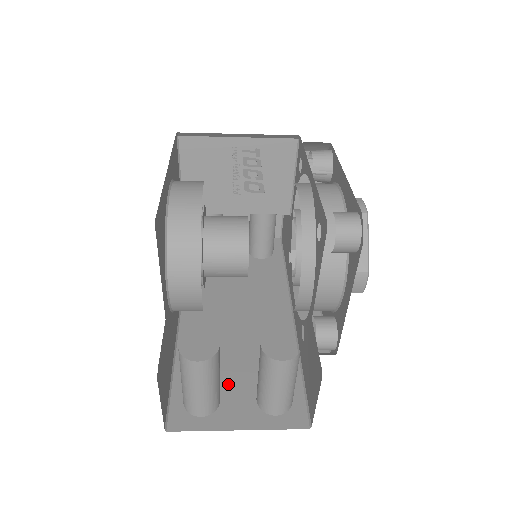
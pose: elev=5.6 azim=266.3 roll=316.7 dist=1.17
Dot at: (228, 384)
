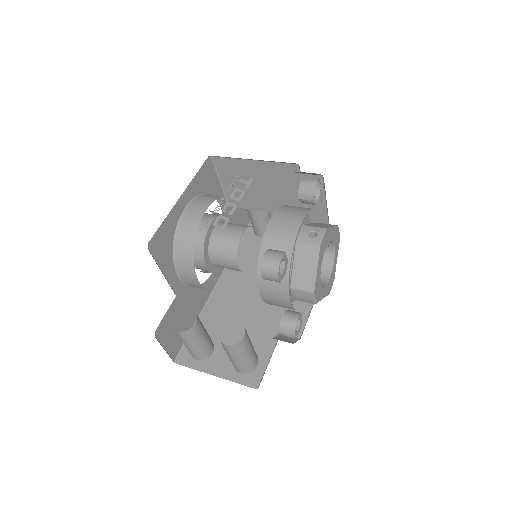
Dot at: (223, 343)
